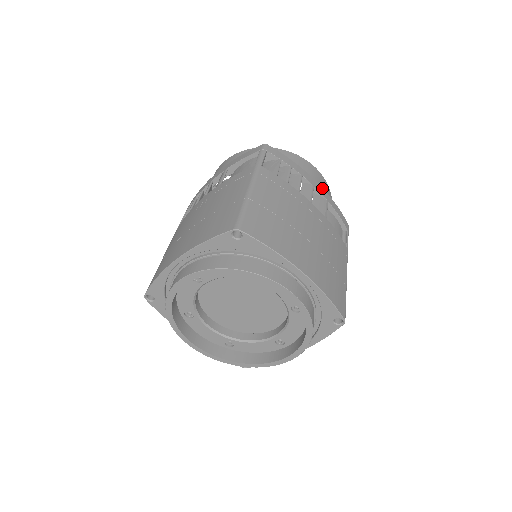
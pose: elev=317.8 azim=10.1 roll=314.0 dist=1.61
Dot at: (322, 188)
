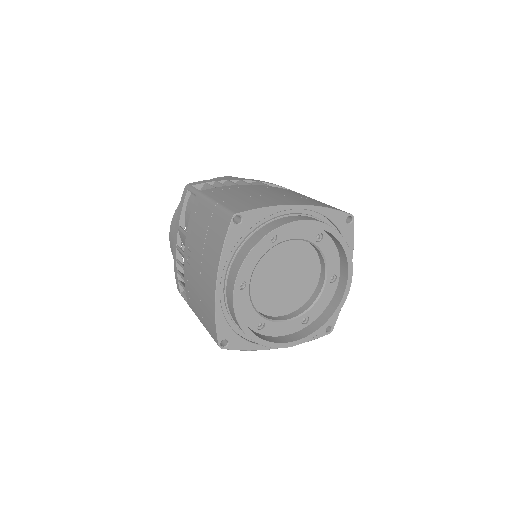
Dot at: (247, 179)
